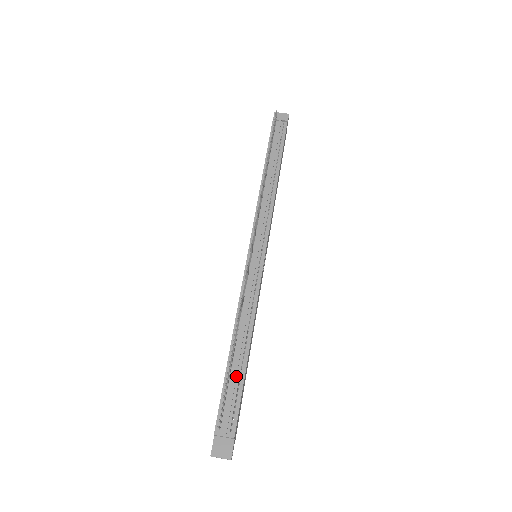
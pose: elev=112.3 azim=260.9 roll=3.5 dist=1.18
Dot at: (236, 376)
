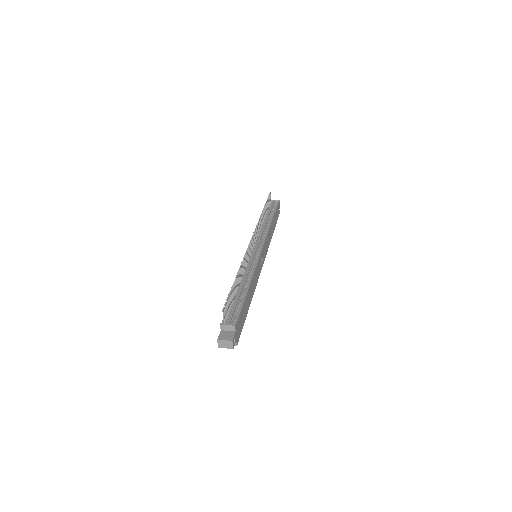
Dot at: (238, 299)
